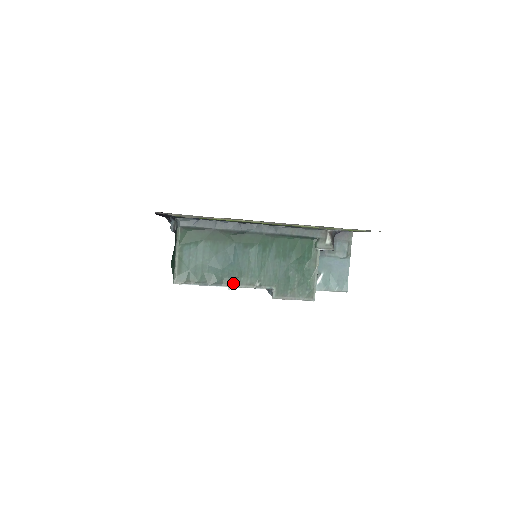
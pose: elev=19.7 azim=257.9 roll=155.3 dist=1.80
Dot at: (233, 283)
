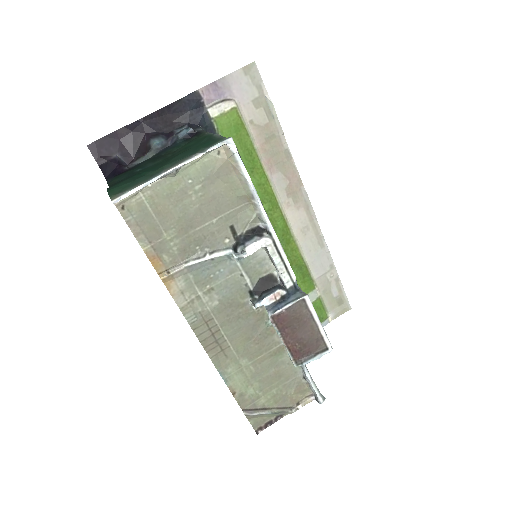
Dot at: (272, 230)
